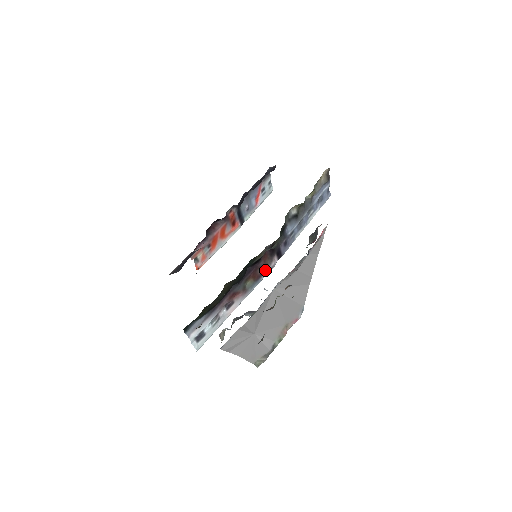
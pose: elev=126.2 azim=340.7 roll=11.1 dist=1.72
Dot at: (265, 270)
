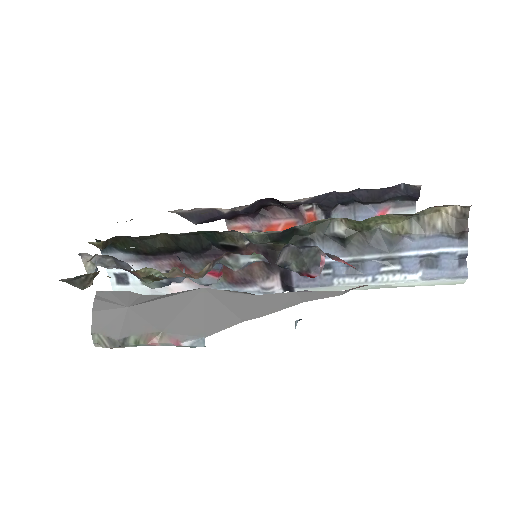
Dot at: (251, 282)
